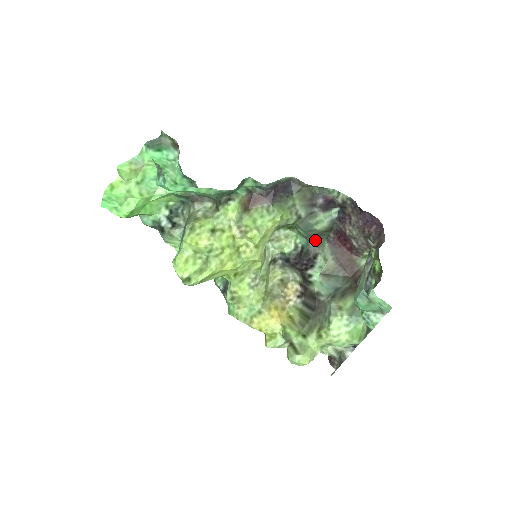
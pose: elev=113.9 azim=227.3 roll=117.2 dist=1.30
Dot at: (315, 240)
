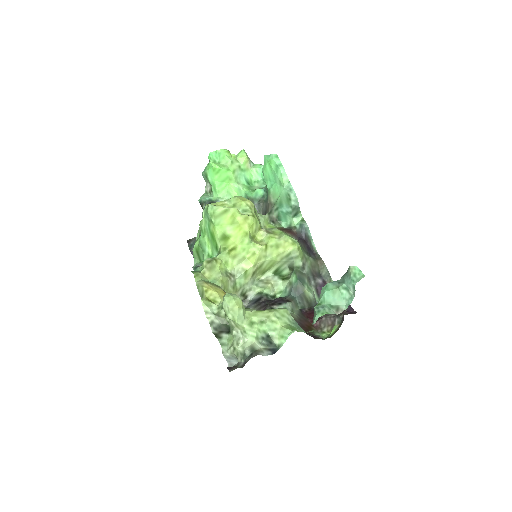
Dot at: (295, 297)
